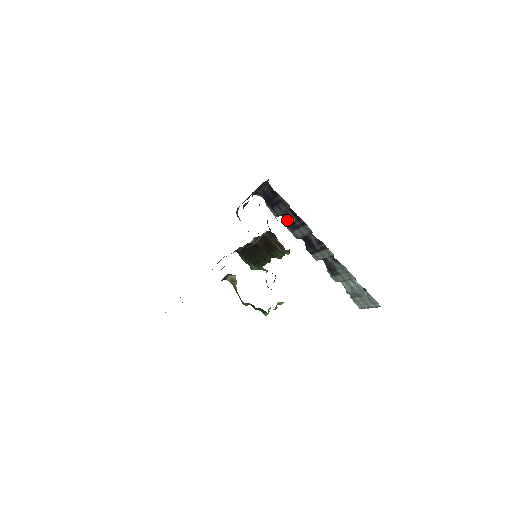
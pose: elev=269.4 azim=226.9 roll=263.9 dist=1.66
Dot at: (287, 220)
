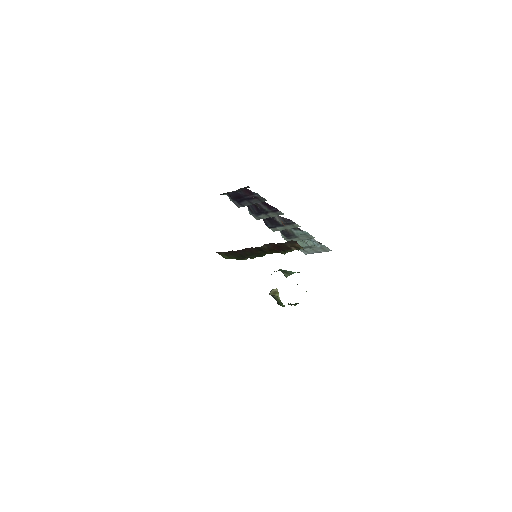
Dot at: (250, 208)
